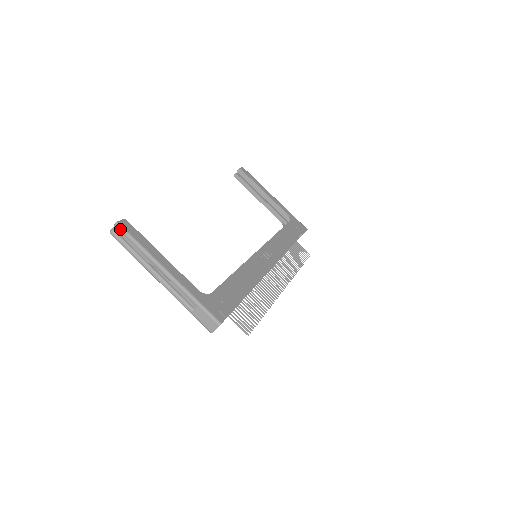
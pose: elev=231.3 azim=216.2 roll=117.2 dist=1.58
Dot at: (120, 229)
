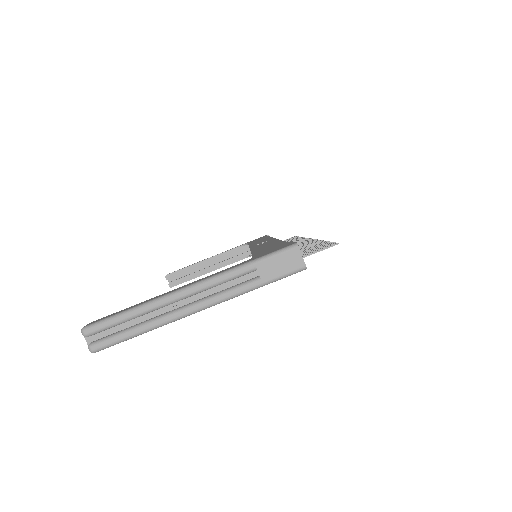
Dot at: (92, 328)
